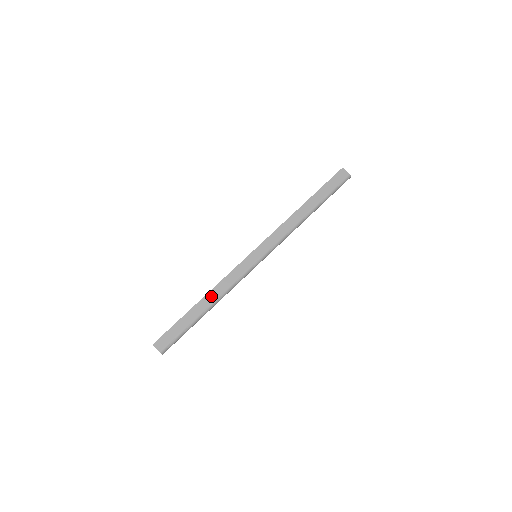
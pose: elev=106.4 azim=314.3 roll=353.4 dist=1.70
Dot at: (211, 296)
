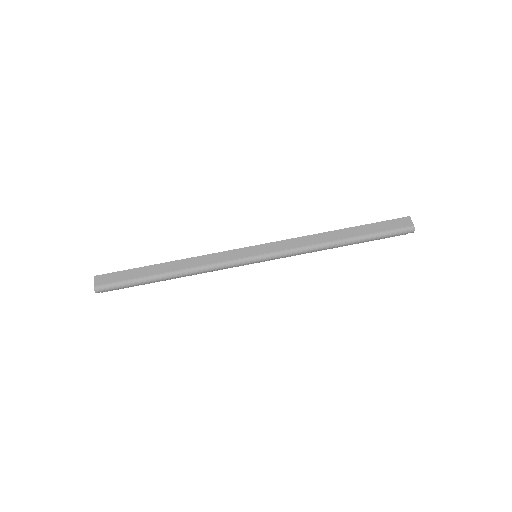
Dot at: (181, 264)
